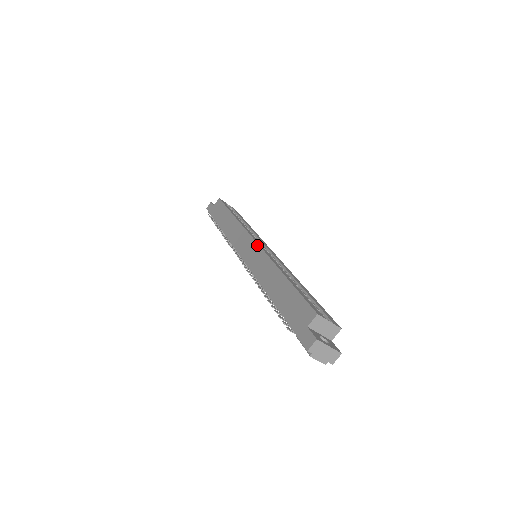
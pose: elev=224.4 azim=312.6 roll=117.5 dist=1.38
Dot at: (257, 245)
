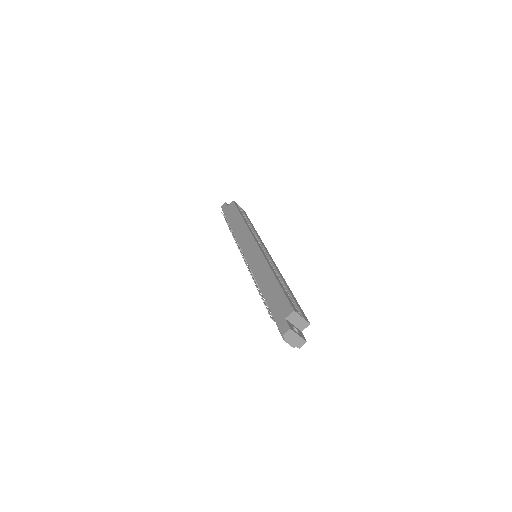
Dot at: (258, 248)
